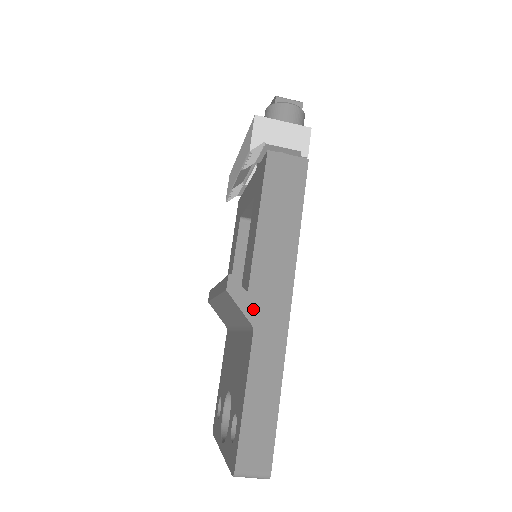
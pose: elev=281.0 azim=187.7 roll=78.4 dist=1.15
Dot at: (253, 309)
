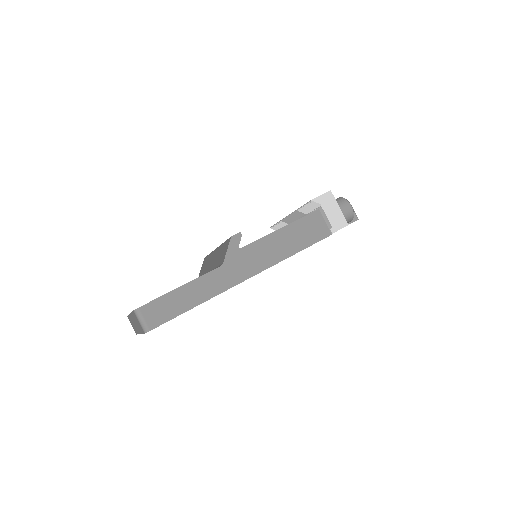
Dot at: (232, 258)
